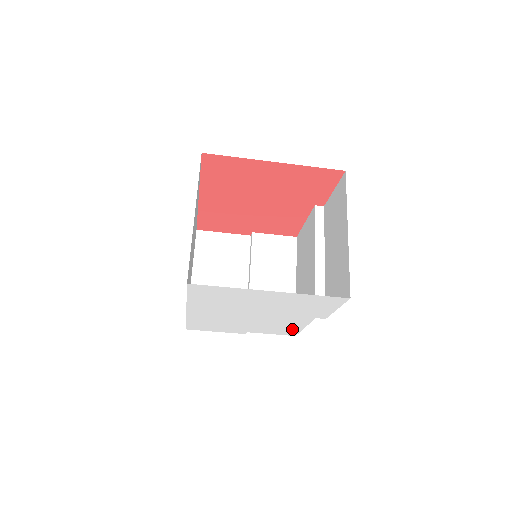
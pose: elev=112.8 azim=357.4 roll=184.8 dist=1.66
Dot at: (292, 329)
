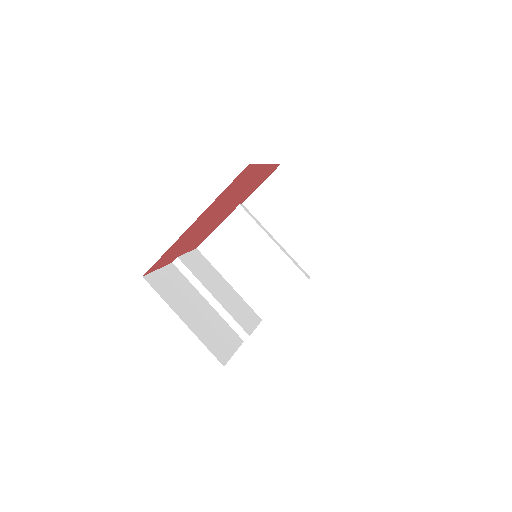
Dot at: occluded
